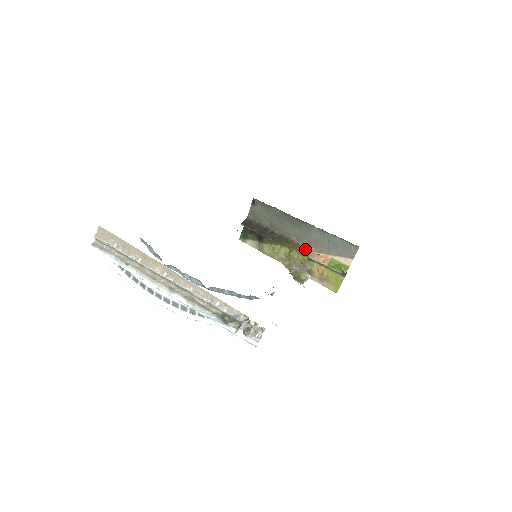
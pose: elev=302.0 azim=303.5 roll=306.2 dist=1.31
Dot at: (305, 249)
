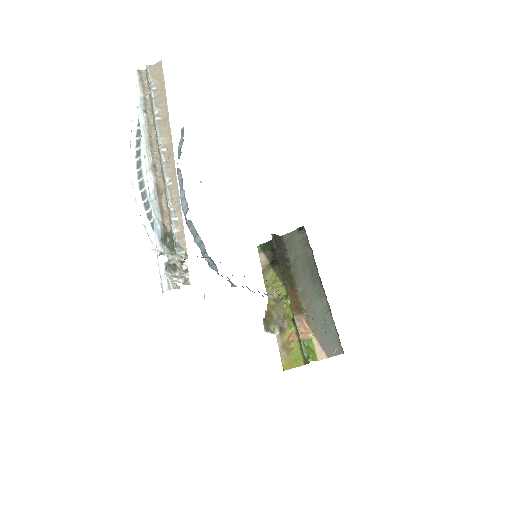
Dot at: (299, 307)
